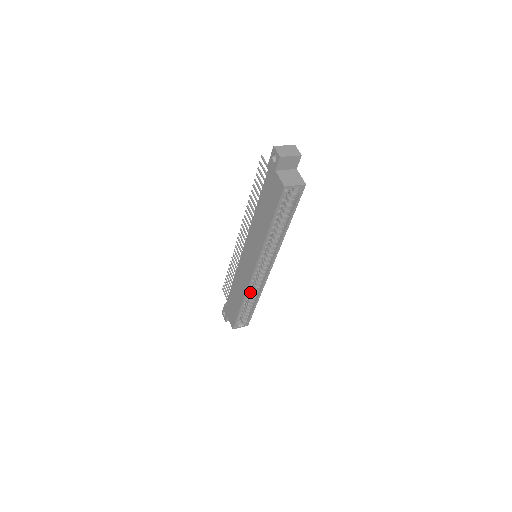
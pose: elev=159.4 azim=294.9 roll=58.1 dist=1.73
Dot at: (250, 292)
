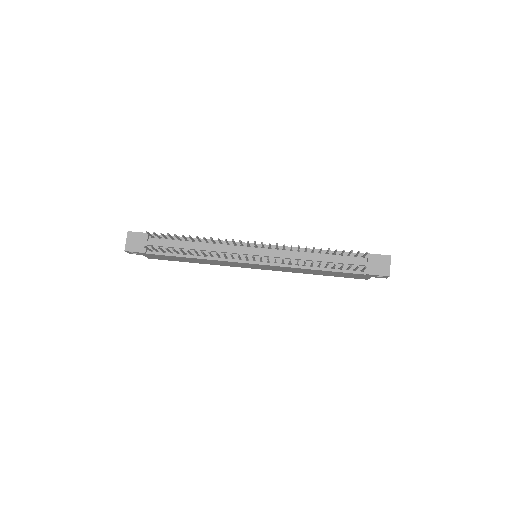
Dot at: occluded
